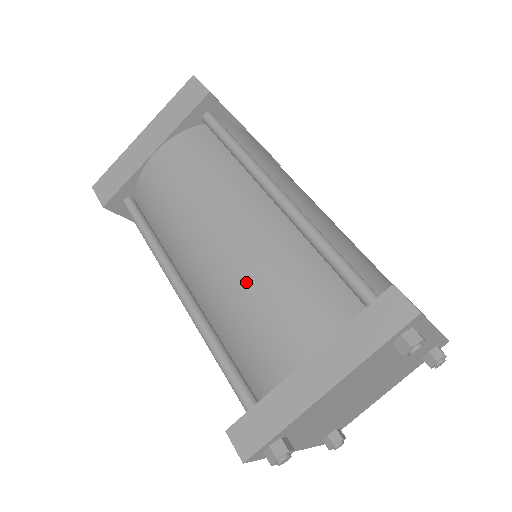
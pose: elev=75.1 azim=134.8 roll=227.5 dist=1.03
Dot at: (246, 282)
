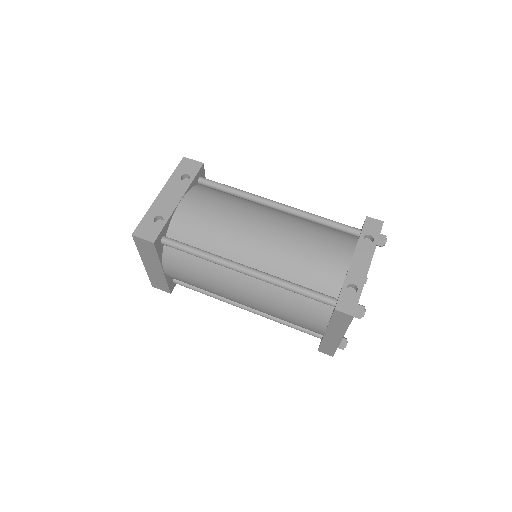
Dot at: (274, 313)
